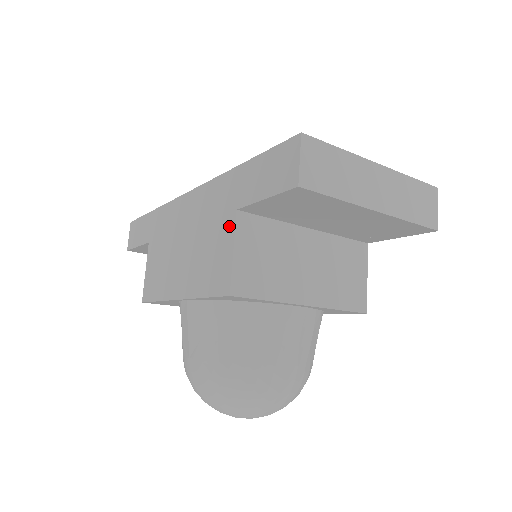
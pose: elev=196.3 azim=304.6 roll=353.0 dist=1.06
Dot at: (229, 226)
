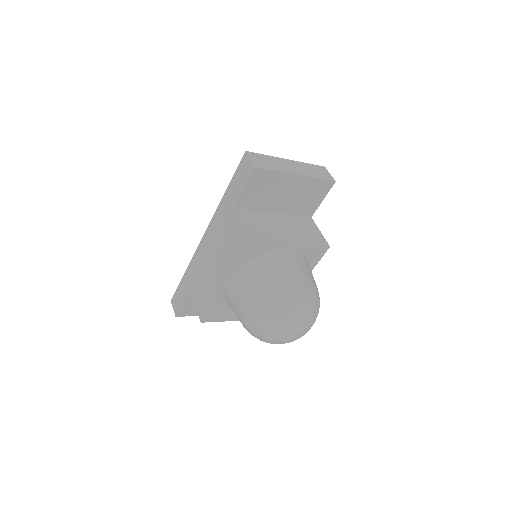
Dot at: (233, 218)
